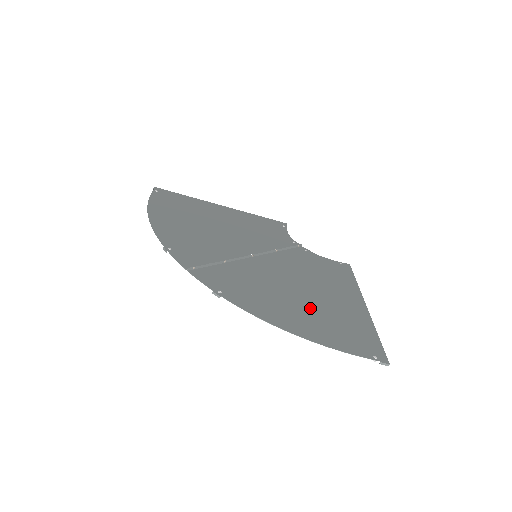
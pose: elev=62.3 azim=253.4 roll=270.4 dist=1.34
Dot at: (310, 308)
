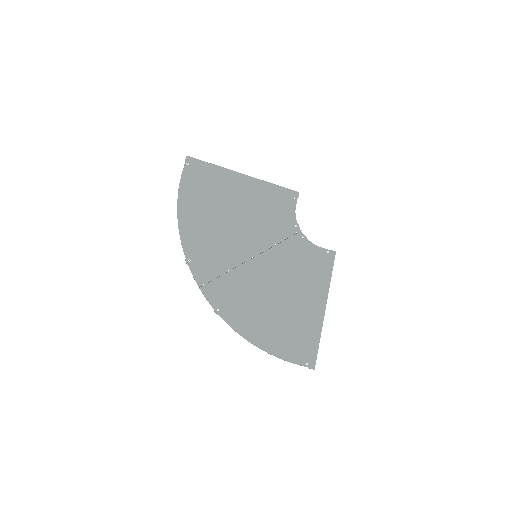
Dot at: (279, 318)
